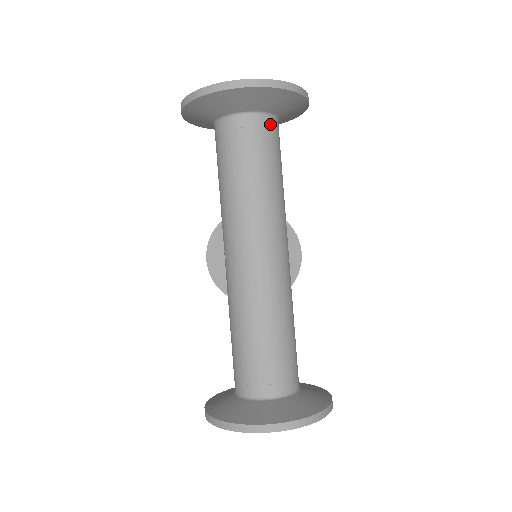
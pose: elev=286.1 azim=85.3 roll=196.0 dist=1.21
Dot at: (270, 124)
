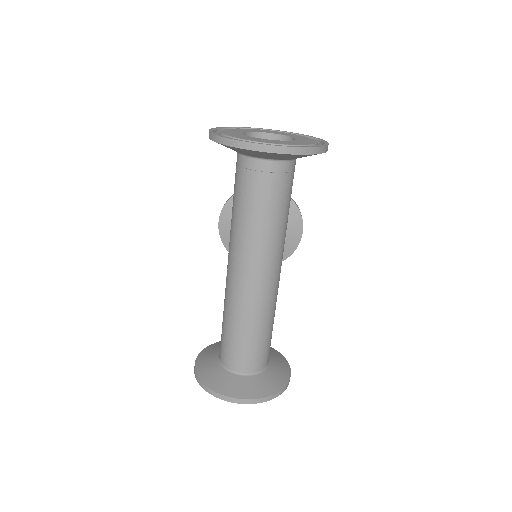
Dot at: (286, 169)
